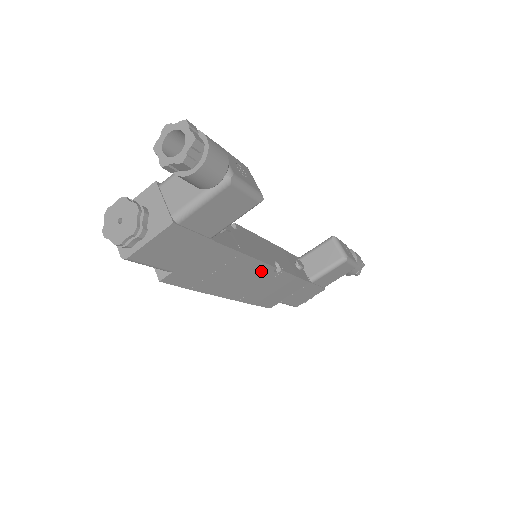
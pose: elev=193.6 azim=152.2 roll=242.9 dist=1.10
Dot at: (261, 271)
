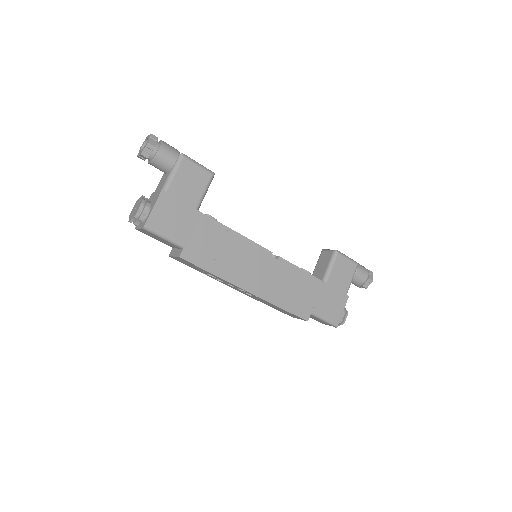
Dot at: (260, 255)
